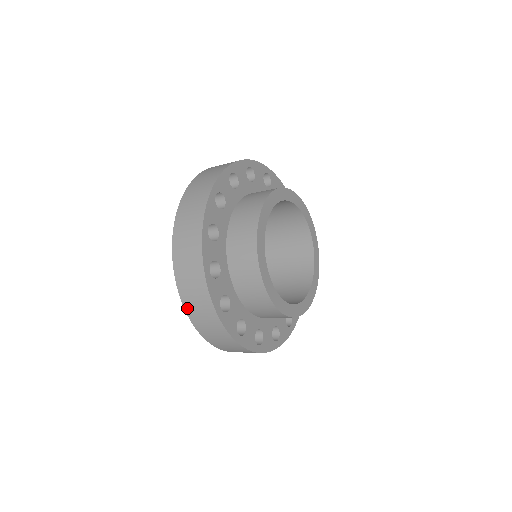
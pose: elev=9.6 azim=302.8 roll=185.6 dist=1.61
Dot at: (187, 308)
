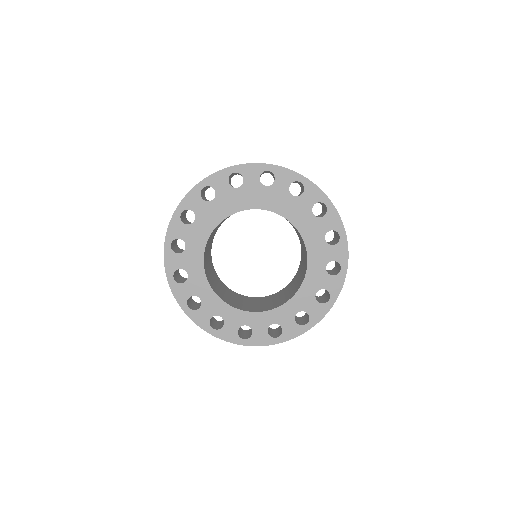
Dot at: occluded
